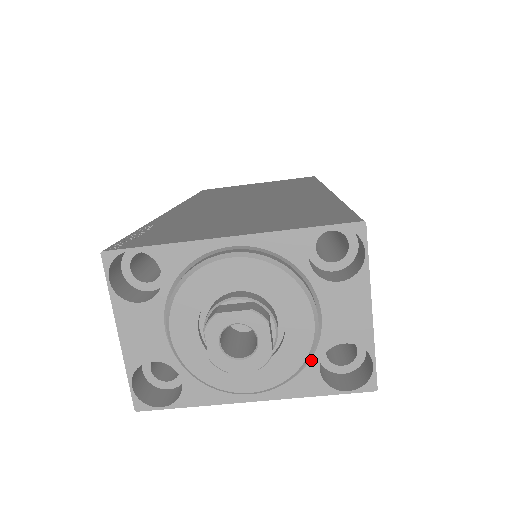
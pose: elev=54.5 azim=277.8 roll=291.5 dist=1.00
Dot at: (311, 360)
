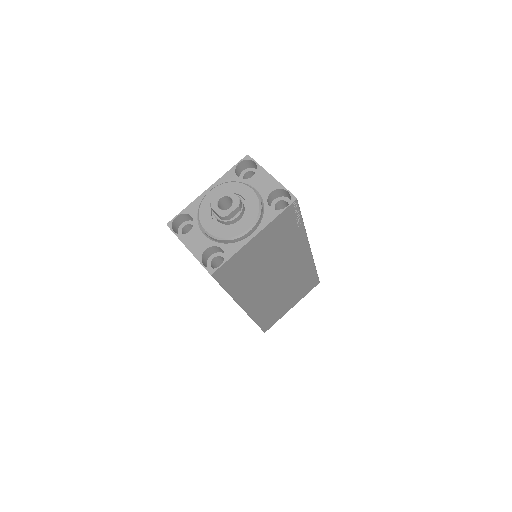
Dot at: (264, 206)
